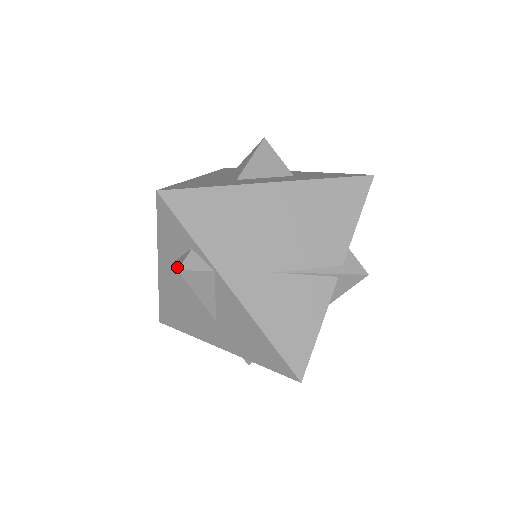
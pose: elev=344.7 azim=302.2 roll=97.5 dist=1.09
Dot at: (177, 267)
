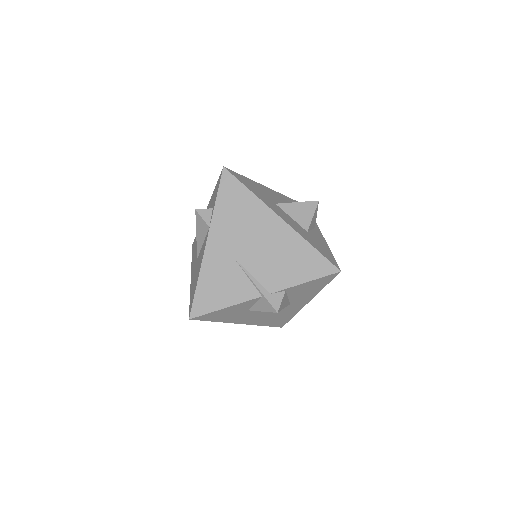
Dot at: (199, 209)
